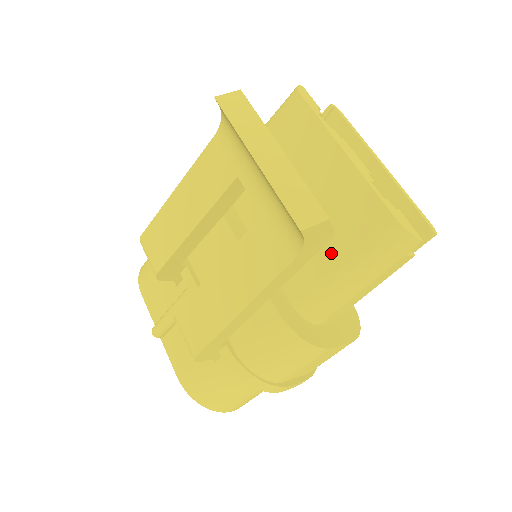
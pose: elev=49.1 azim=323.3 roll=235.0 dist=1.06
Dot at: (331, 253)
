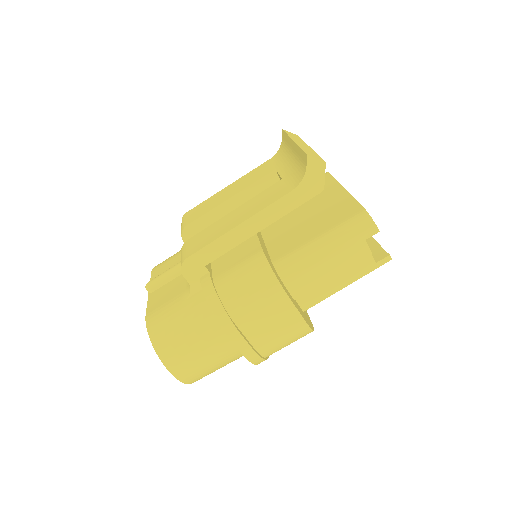
Dot at: (315, 231)
